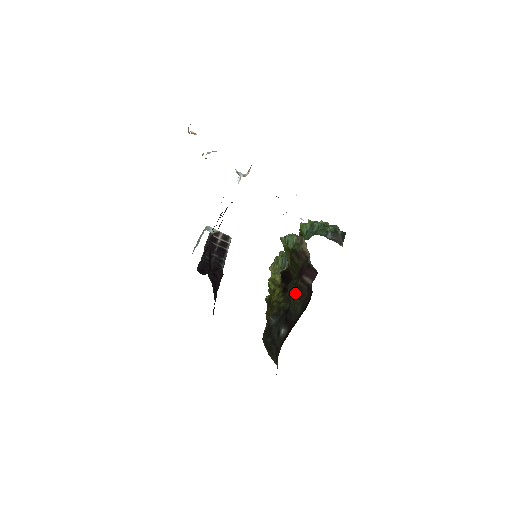
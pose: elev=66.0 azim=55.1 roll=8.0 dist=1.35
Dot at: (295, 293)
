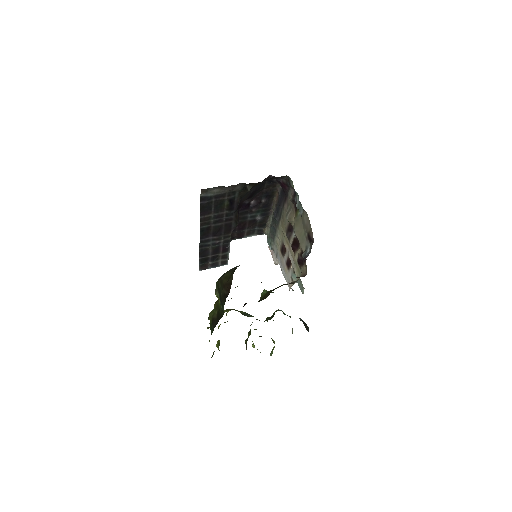
Dot at: occluded
